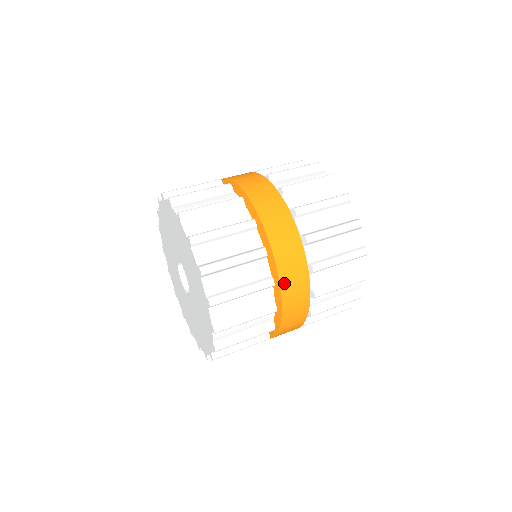
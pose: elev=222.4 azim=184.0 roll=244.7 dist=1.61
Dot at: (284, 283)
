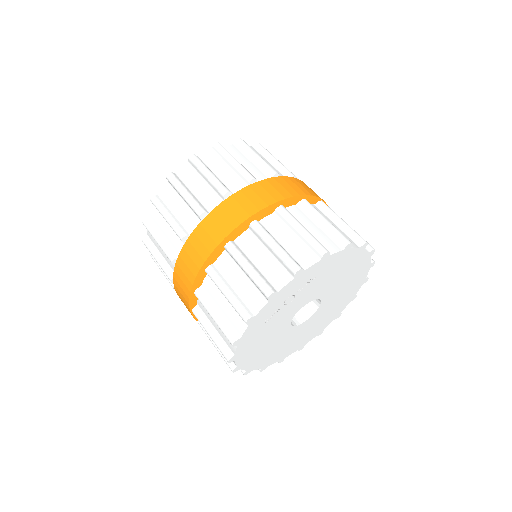
Dot at: (256, 186)
